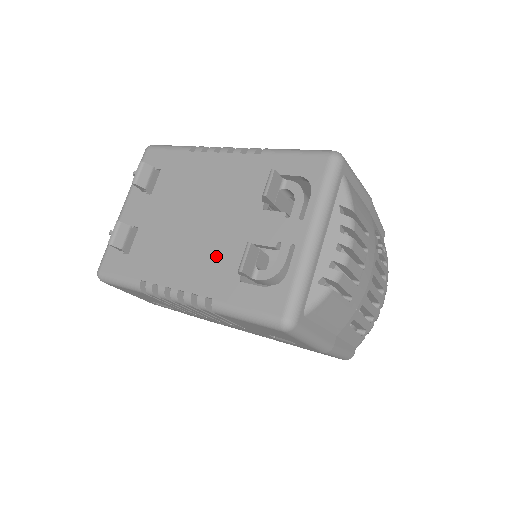
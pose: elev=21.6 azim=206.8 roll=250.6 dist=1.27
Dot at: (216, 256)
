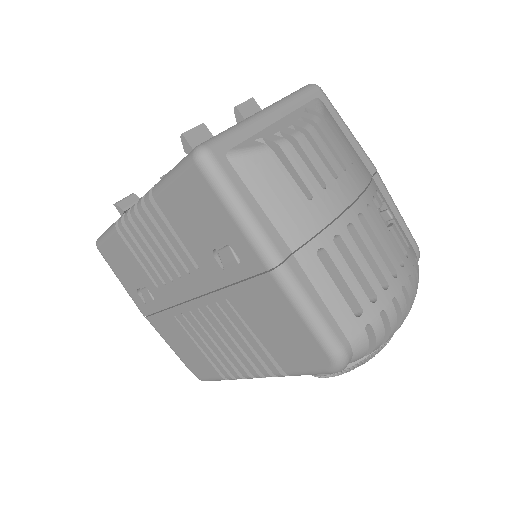
Dot at: occluded
